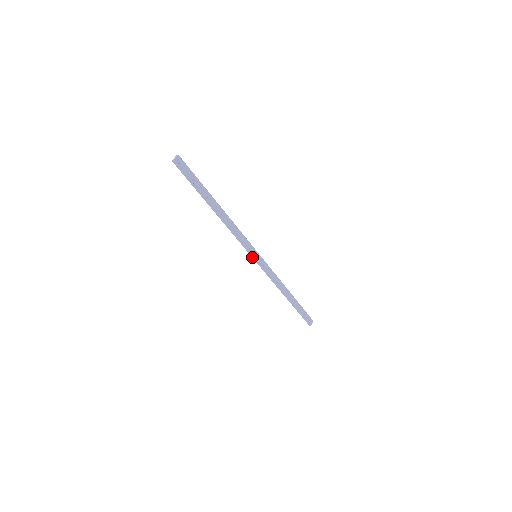
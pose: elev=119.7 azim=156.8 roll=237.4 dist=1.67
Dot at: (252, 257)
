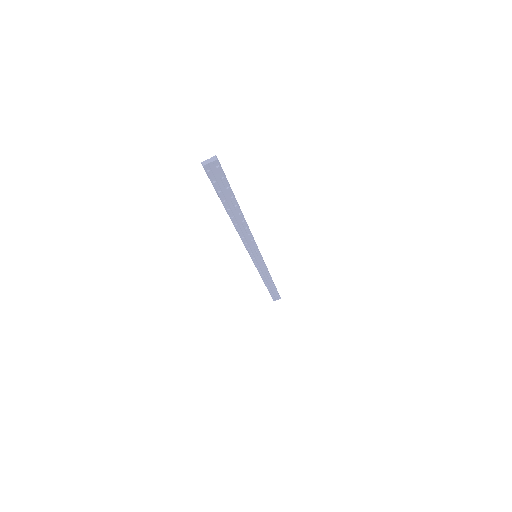
Dot at: occluded
